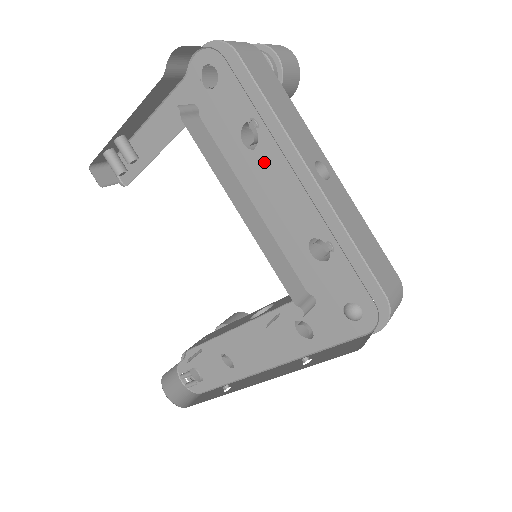
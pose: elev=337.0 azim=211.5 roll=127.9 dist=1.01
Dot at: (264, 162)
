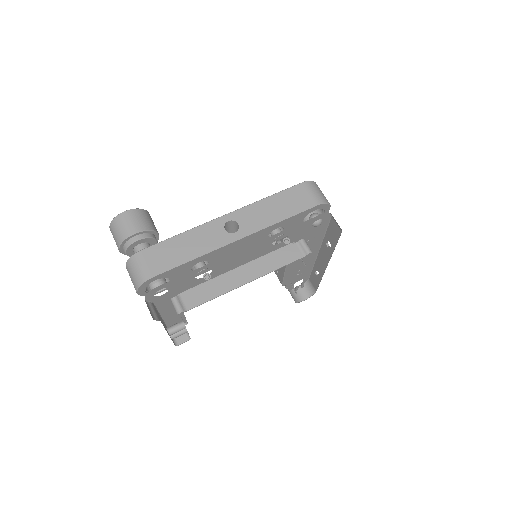
Dot at: (222, 265)
